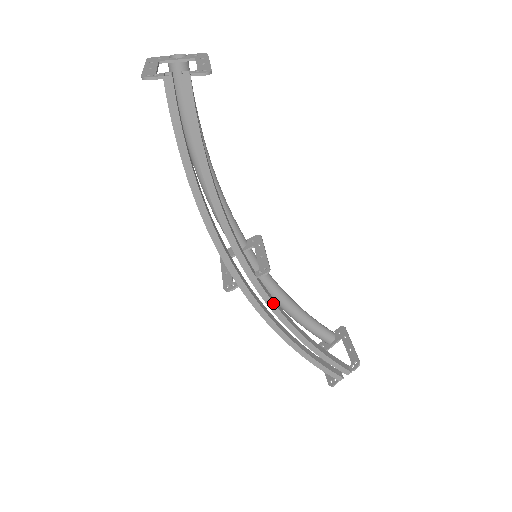
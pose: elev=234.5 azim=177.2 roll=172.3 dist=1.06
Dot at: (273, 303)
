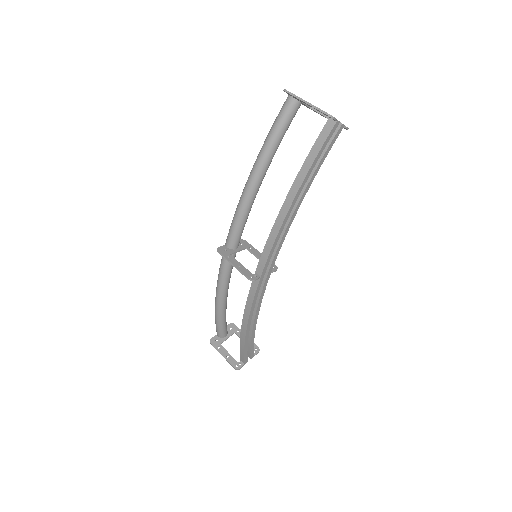
Dot at: (263, 294)
